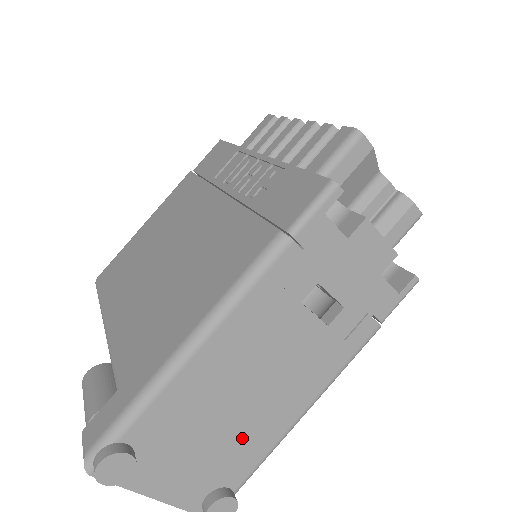
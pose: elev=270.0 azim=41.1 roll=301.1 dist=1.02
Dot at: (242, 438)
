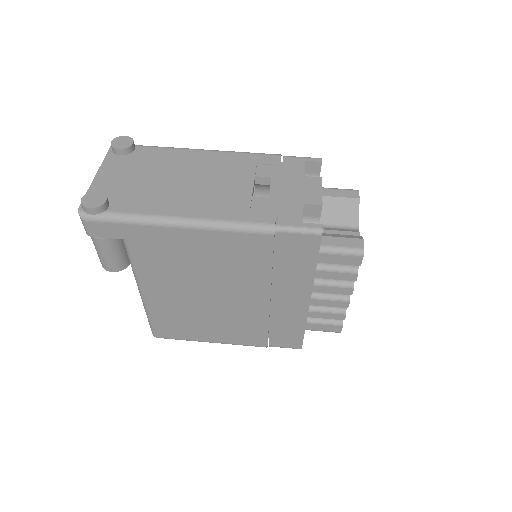
Dot at: (153, 194)
